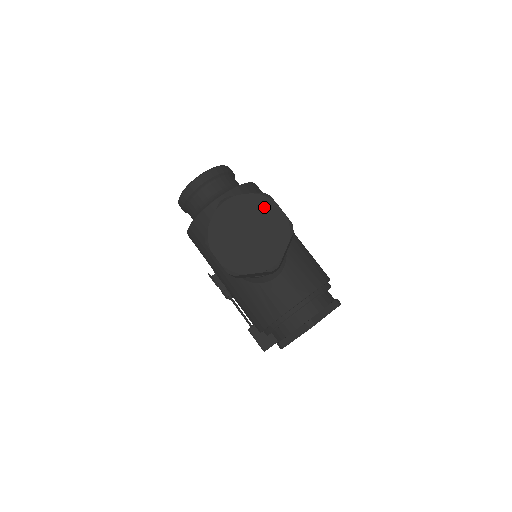
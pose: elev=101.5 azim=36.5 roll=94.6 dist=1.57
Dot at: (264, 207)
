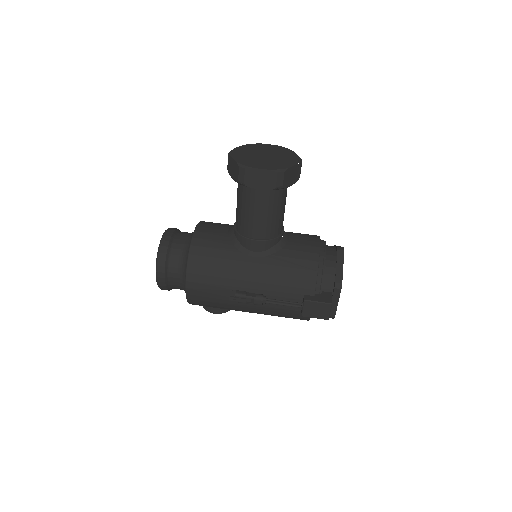
Dot at: (258, 146)
